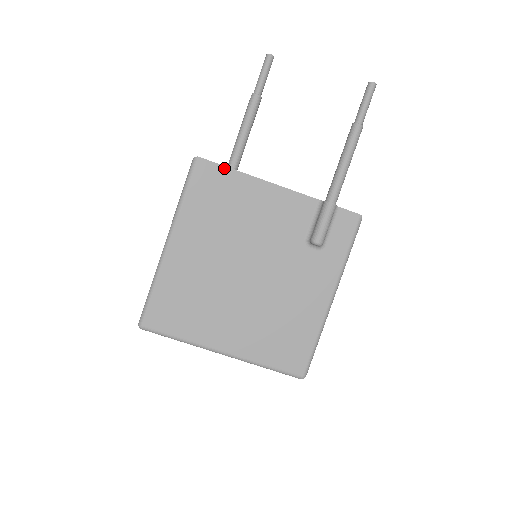
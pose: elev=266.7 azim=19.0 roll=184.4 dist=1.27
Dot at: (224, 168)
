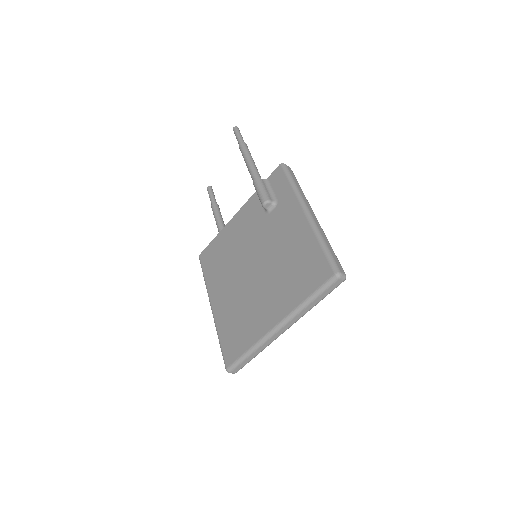
Dot at: (211, 243)
